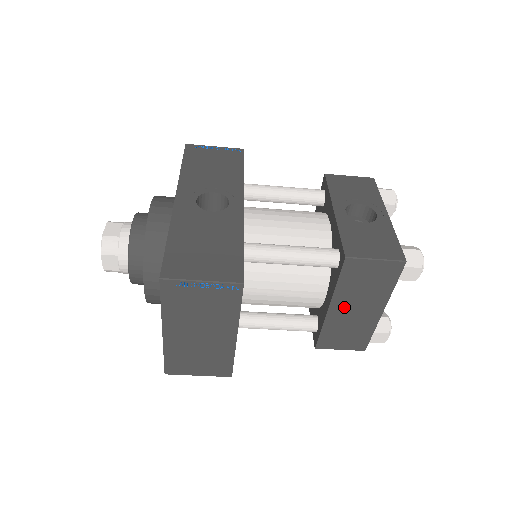
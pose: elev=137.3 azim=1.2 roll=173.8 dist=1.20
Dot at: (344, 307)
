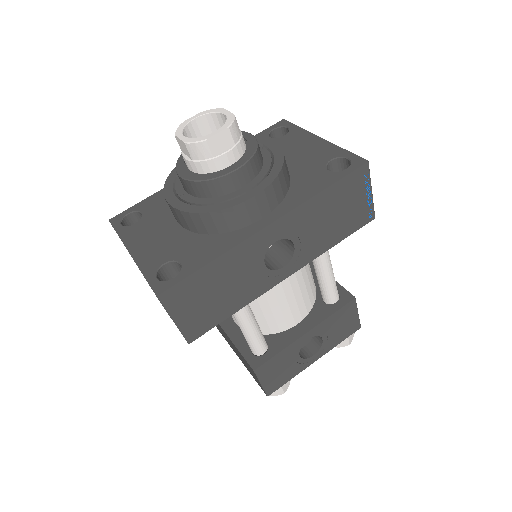
Dot at: occluded
